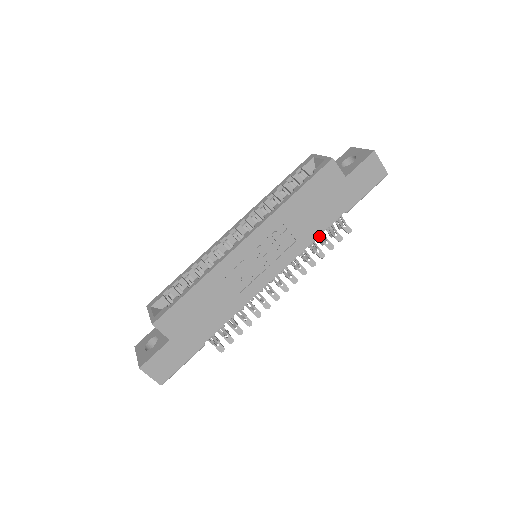
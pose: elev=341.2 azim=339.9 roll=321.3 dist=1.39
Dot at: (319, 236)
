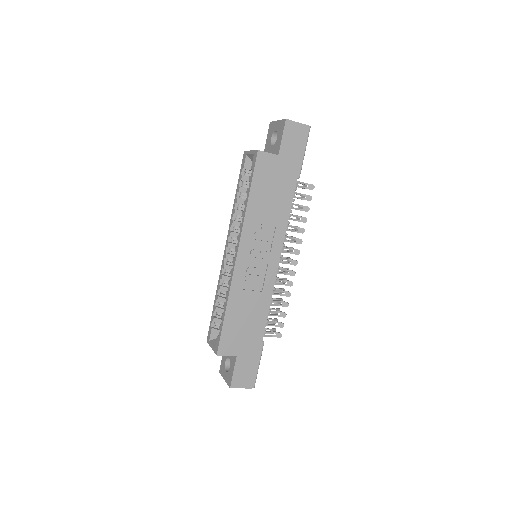
Dot at: (290, 211)
